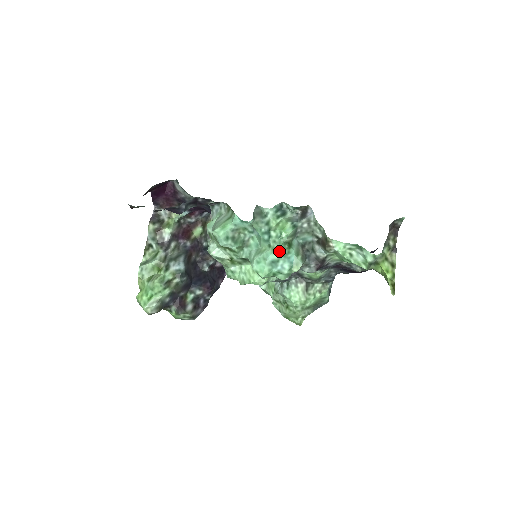
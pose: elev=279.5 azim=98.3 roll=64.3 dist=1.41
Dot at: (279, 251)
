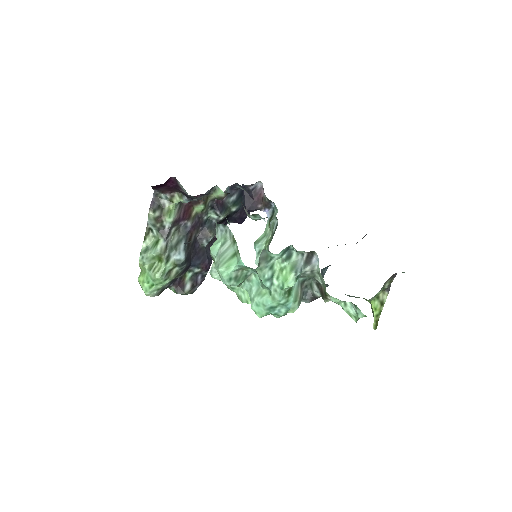
Dot at: (278, 301)
